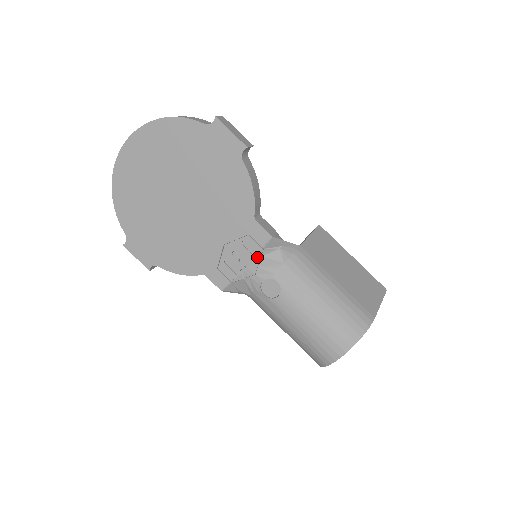
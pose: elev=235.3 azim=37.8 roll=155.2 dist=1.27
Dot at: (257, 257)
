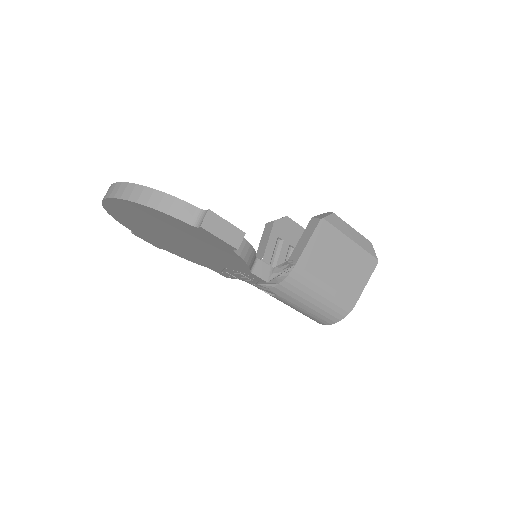
Dot at: (255, 281)
